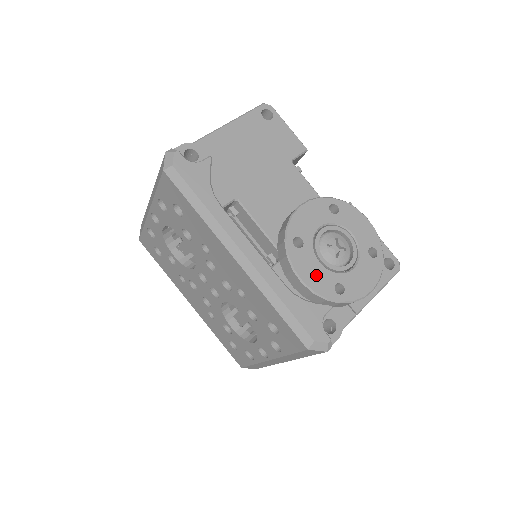
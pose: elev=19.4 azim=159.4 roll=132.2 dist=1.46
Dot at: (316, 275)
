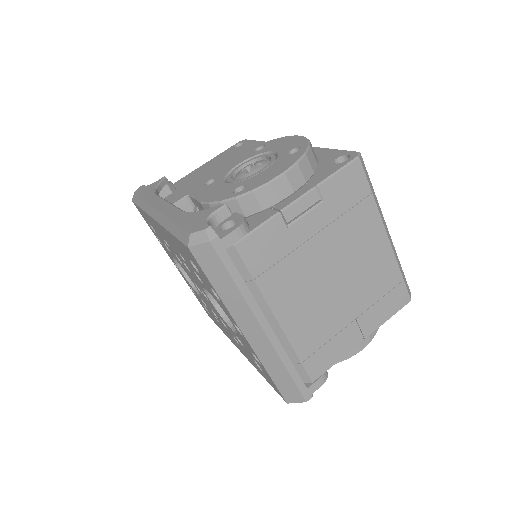
Dot at: (217, 192)
